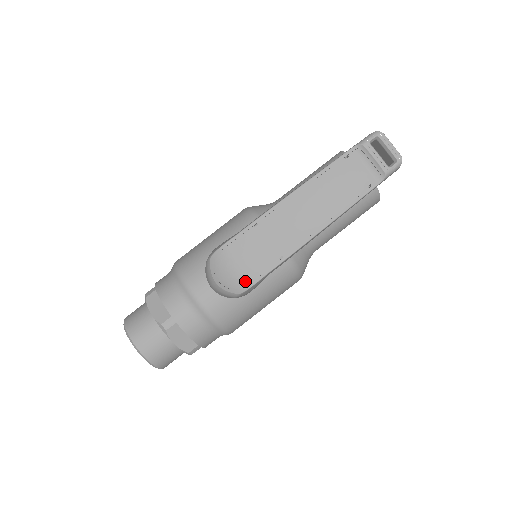
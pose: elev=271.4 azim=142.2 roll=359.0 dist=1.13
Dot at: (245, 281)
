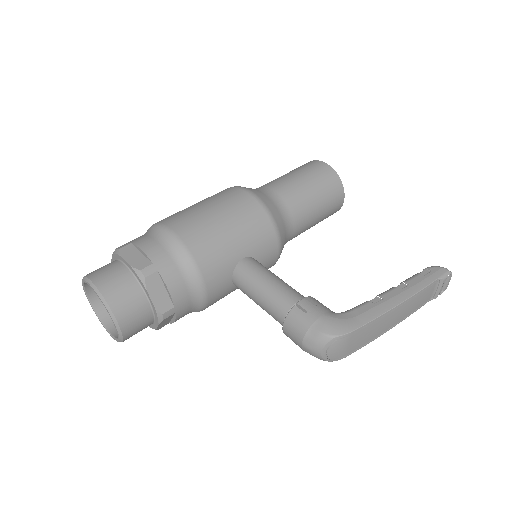
Dot at: (342, 356)
